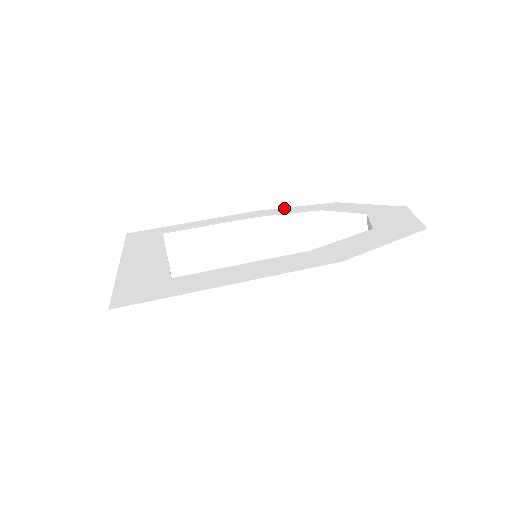
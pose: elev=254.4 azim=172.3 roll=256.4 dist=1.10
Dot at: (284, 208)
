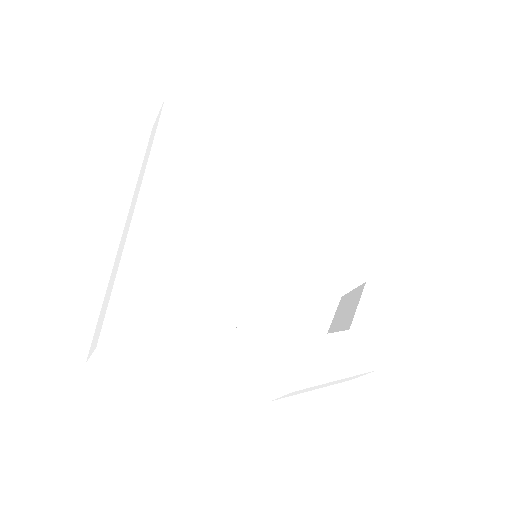
Dot at: (323, 182)
